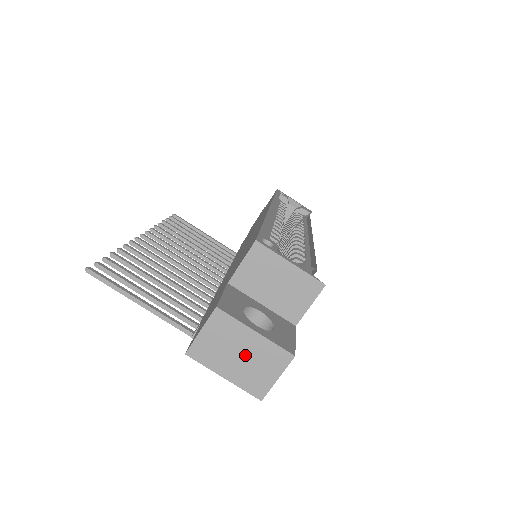
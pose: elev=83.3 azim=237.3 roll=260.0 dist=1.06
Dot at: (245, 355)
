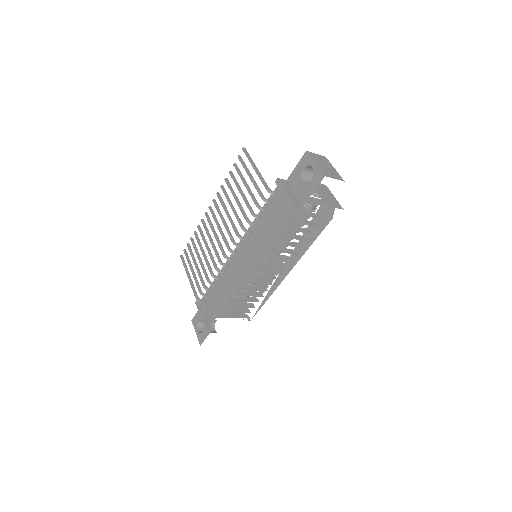
Dot at: (327, 168)
